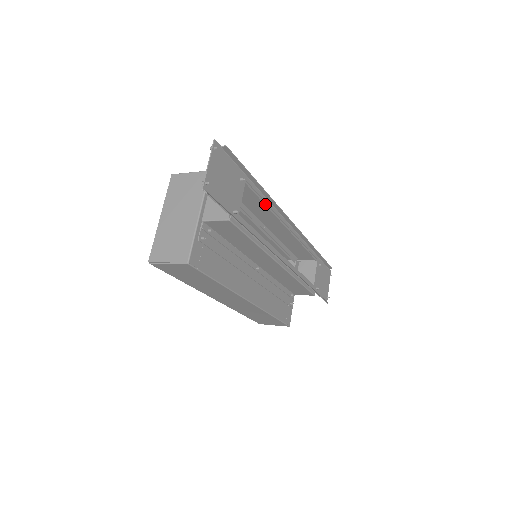
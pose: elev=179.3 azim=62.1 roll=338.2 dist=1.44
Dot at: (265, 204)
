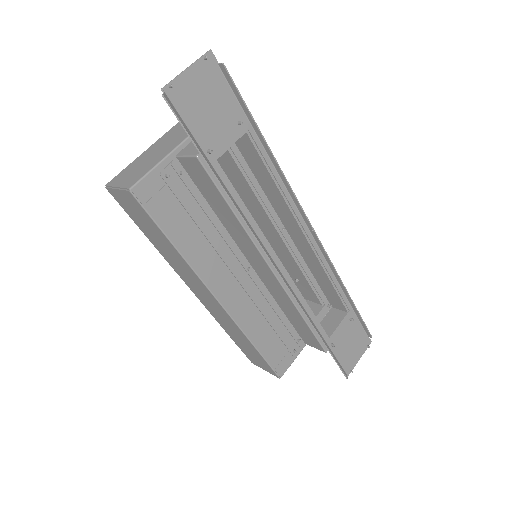
Dot at: (274, 181)
